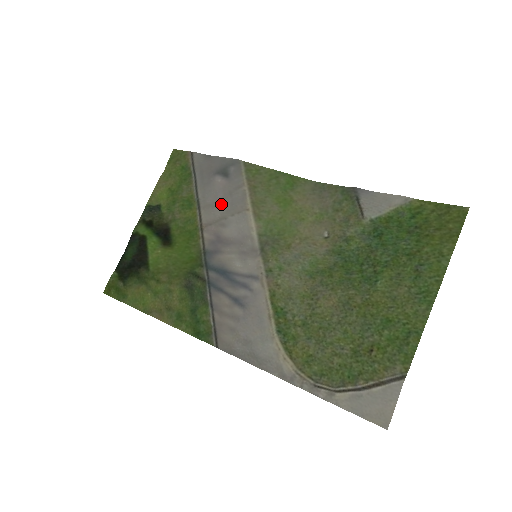
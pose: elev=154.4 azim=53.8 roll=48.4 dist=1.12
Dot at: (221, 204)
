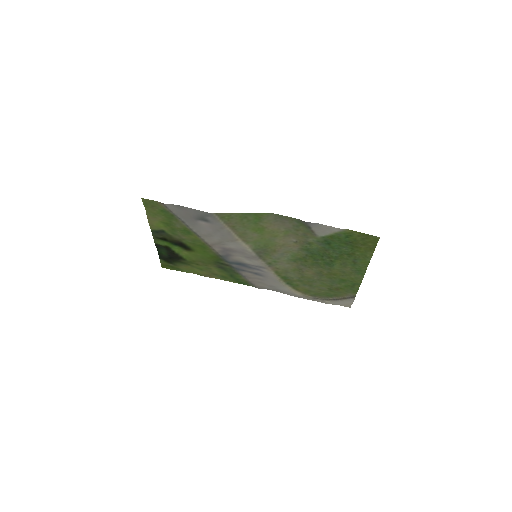
Dot at: (214, 235)
